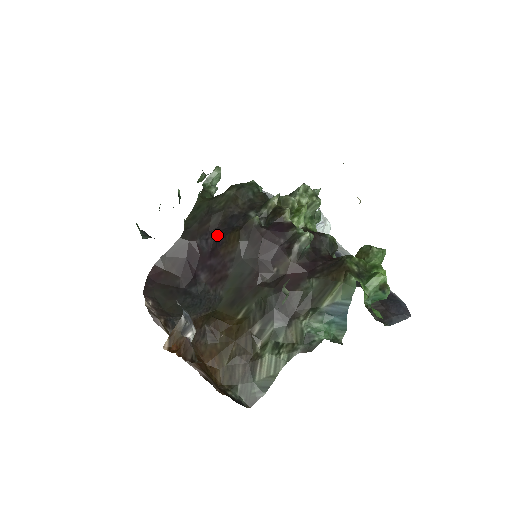
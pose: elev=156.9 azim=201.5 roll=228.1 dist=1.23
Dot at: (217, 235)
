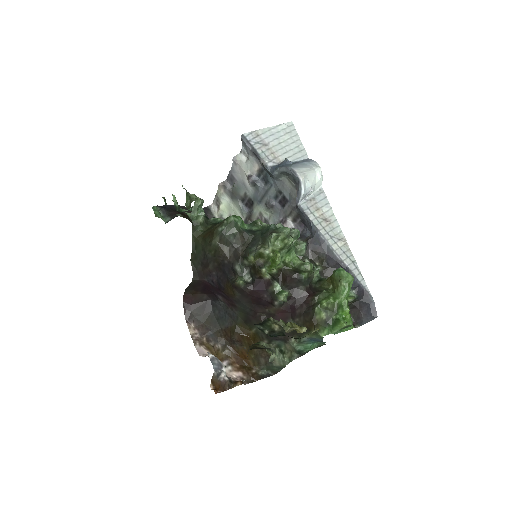
Dot at: (218, 279)
